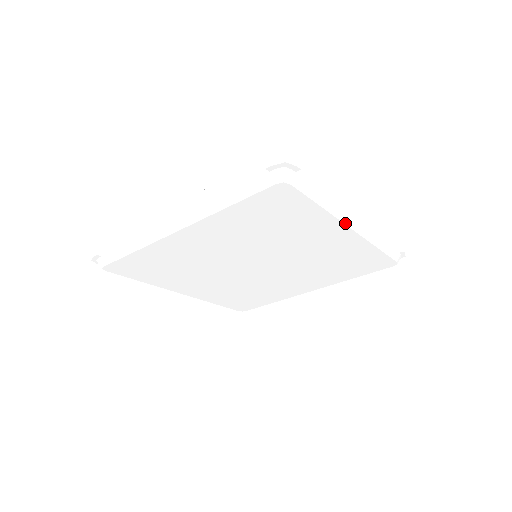
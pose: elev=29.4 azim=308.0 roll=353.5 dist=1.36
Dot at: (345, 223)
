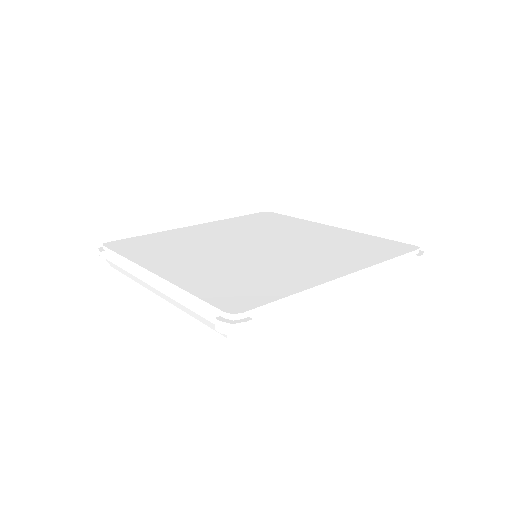
Dot at: (327, 304)
